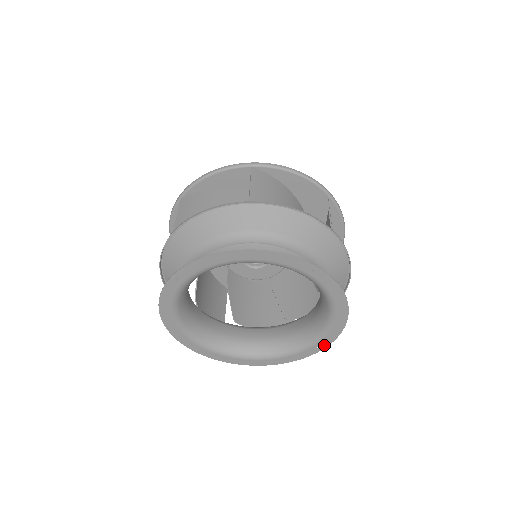
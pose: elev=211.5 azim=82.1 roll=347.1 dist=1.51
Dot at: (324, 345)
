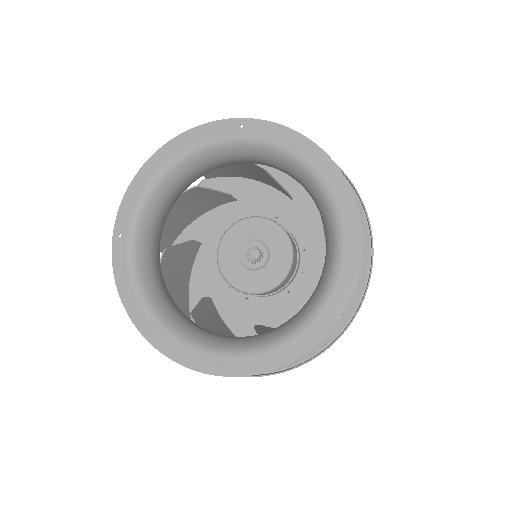
Dot at: (356, 242)
